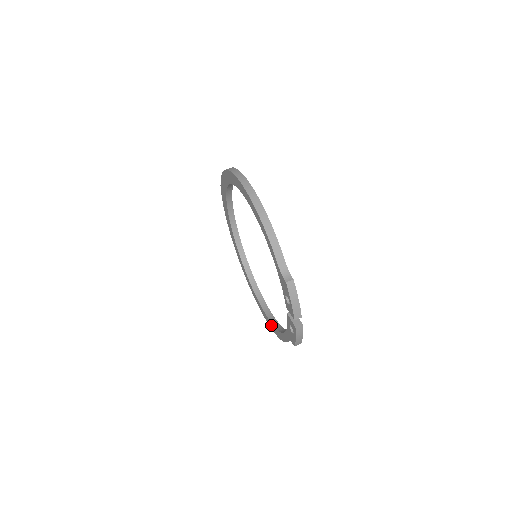
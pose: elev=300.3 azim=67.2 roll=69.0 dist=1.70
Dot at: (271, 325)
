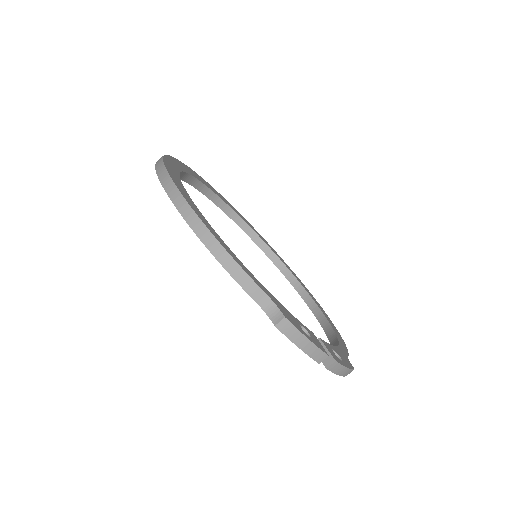
Dot at: occluded
